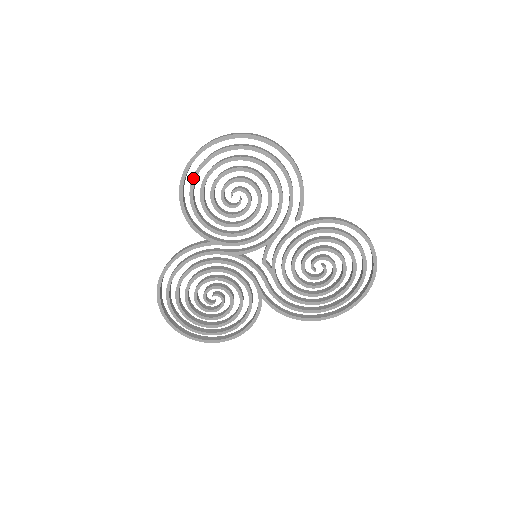
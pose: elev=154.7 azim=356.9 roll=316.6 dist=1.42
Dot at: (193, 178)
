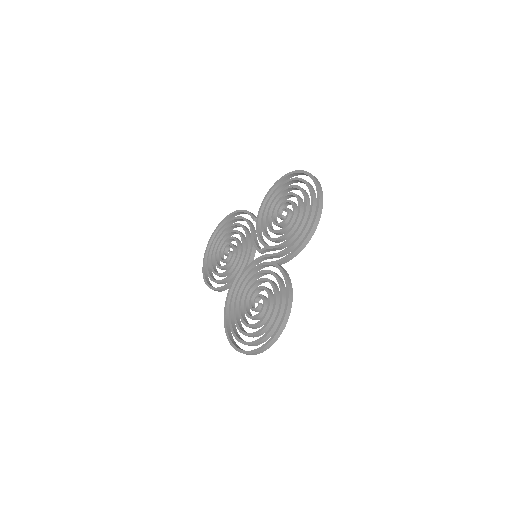
Dot at: (208, 273)
